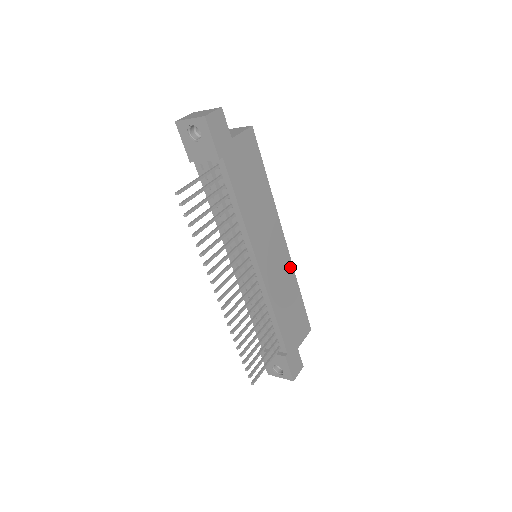
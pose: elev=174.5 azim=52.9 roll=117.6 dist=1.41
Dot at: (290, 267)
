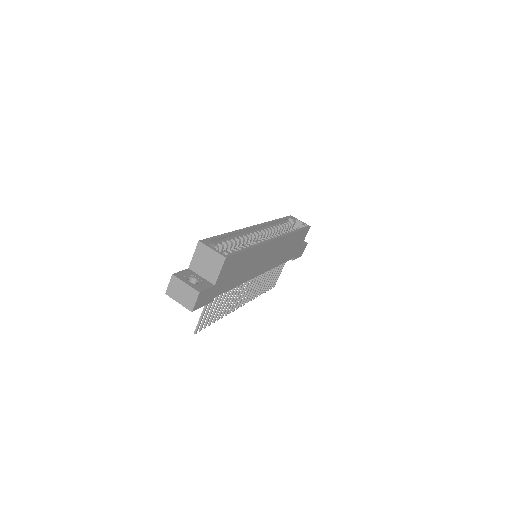
Dot at: (285, 238)
